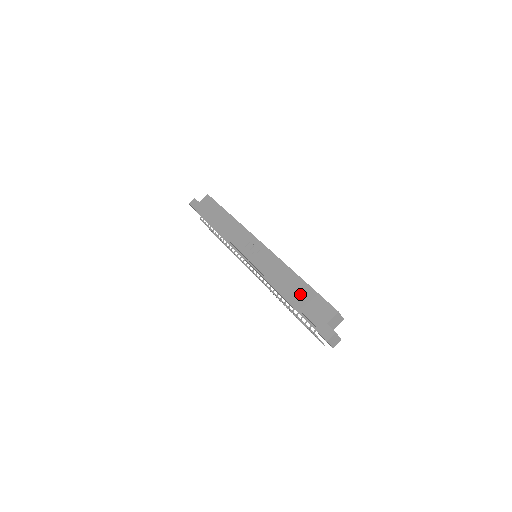
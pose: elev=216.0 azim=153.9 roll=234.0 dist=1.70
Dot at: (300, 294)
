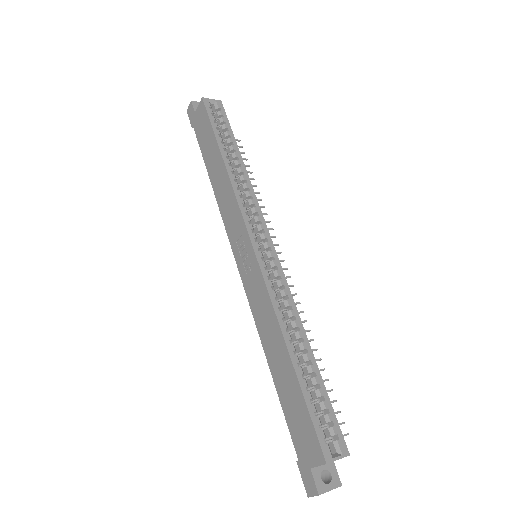
Dot at: (286, 387)
